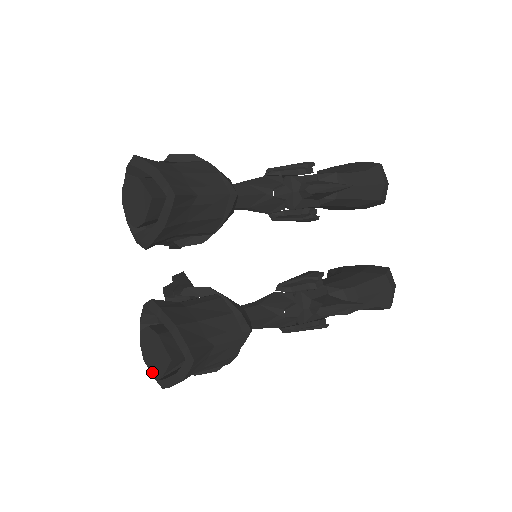
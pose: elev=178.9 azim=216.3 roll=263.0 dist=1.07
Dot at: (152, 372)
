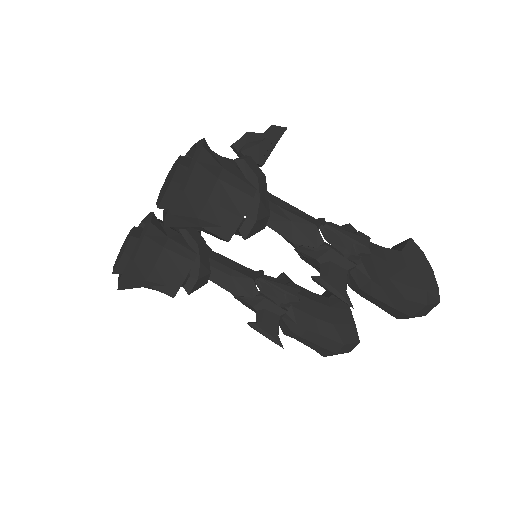
Dot at: (119, 252)
